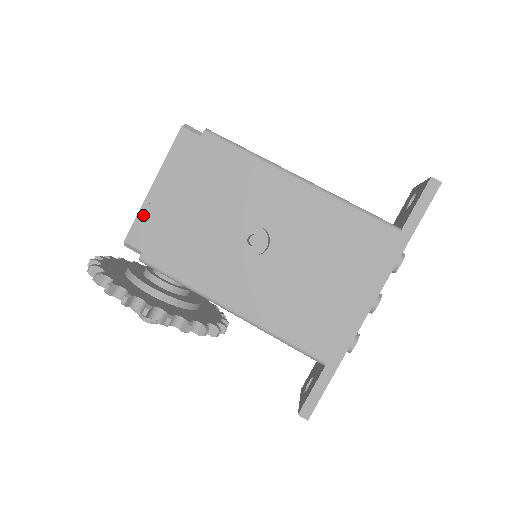
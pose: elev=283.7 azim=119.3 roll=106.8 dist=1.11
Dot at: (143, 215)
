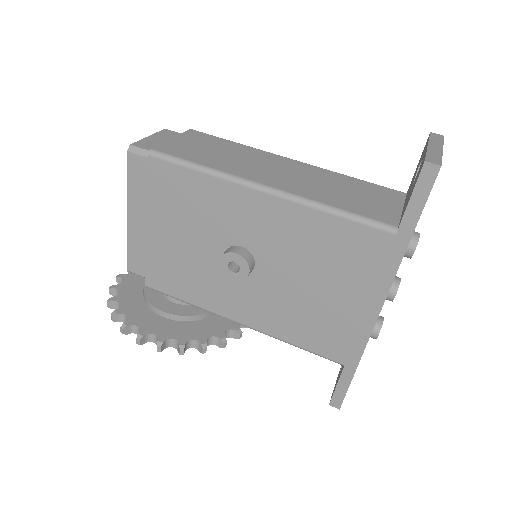
Dot at: (132, 245)
